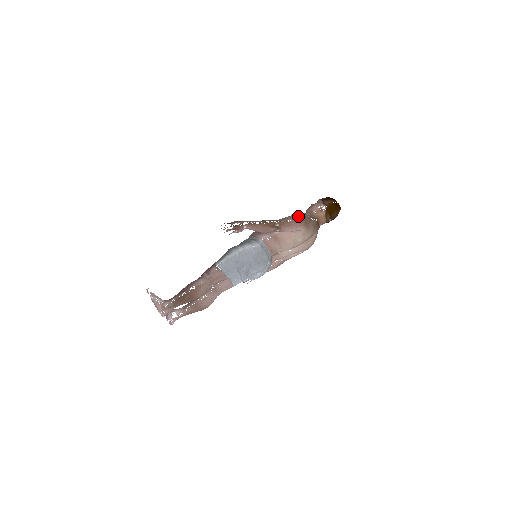
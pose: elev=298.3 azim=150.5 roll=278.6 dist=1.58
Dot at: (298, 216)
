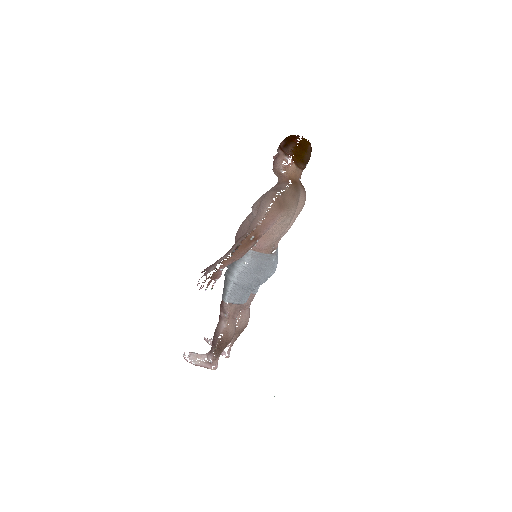
Dot at: (267, 206)
